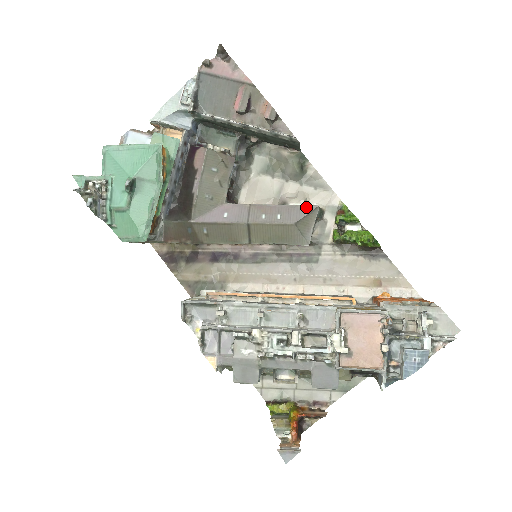
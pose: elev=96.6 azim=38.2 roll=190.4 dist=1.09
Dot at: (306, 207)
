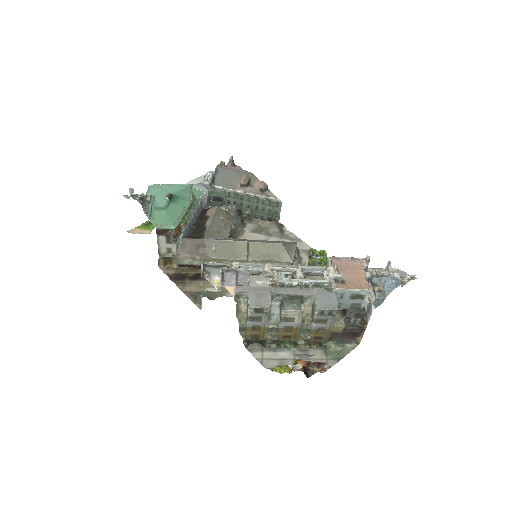
Dot at: (288, 242)
